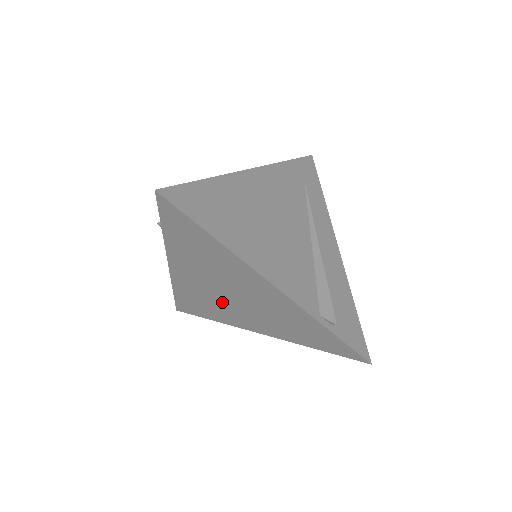
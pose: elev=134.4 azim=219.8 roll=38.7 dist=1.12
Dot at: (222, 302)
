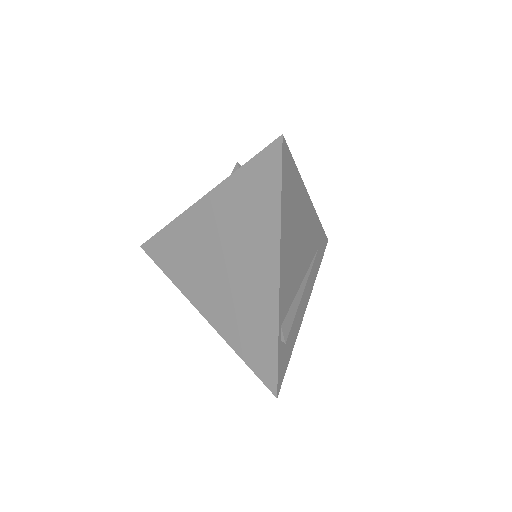
Dot at: (204, 262)
